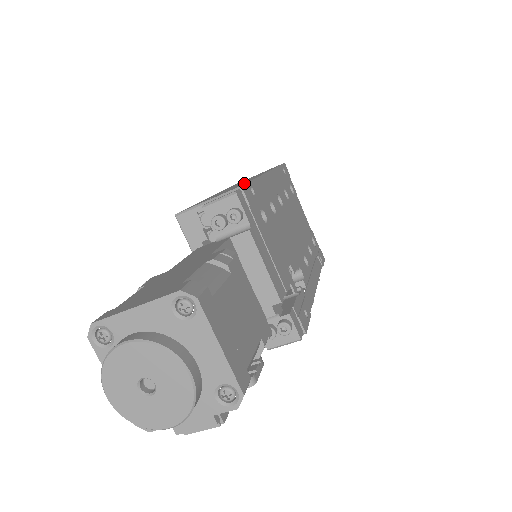
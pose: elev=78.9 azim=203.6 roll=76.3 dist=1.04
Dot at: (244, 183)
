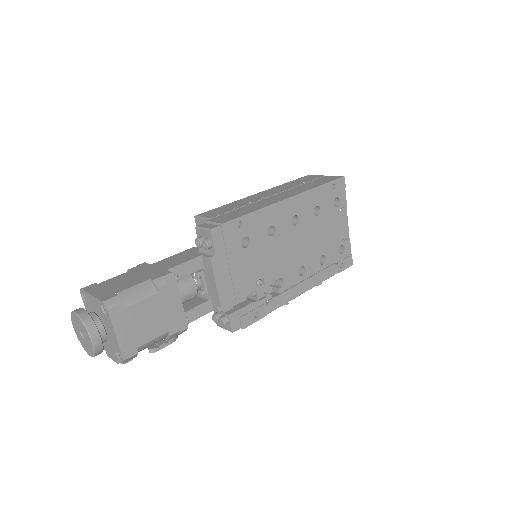
Dot at: (239, 215)
